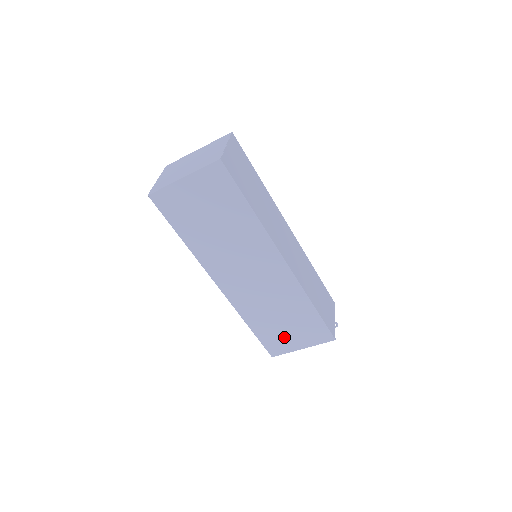
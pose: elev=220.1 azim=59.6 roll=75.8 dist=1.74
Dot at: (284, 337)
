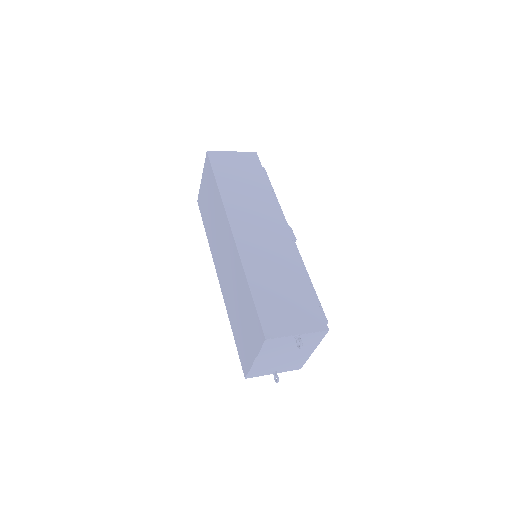
Dot at: (245, 341)
